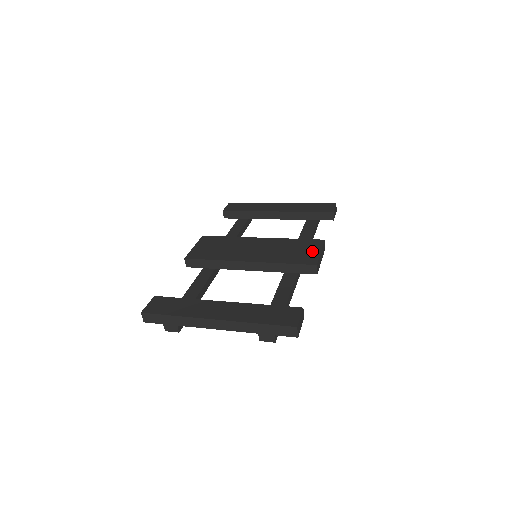
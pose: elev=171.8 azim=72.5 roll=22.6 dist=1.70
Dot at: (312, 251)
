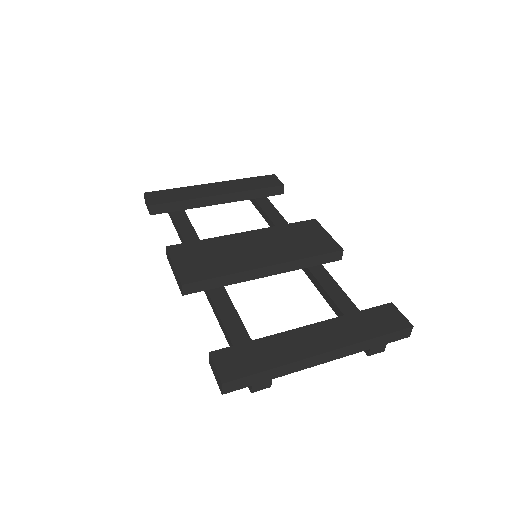
Dot at: (320, 235)
